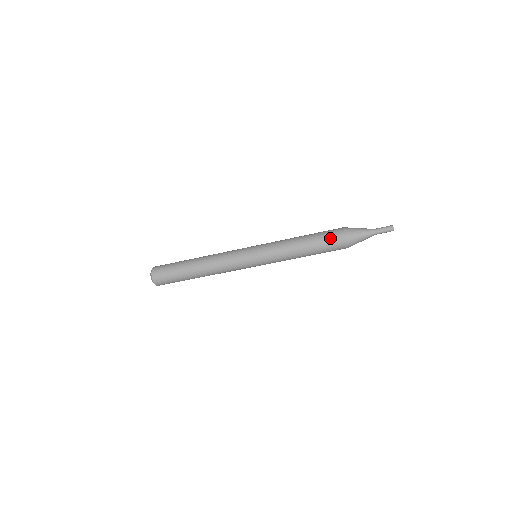
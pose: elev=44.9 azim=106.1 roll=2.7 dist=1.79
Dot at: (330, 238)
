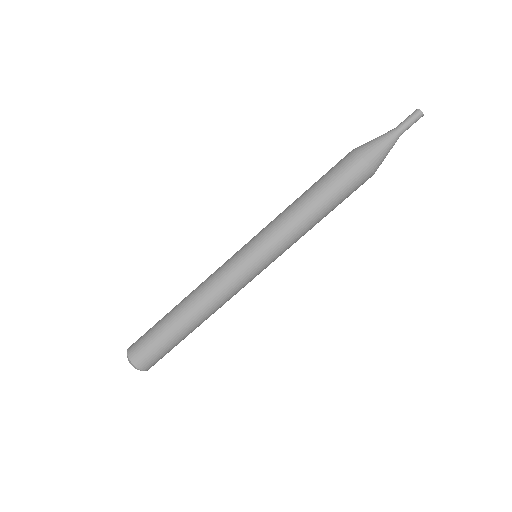
Dot at: (334, 166)
